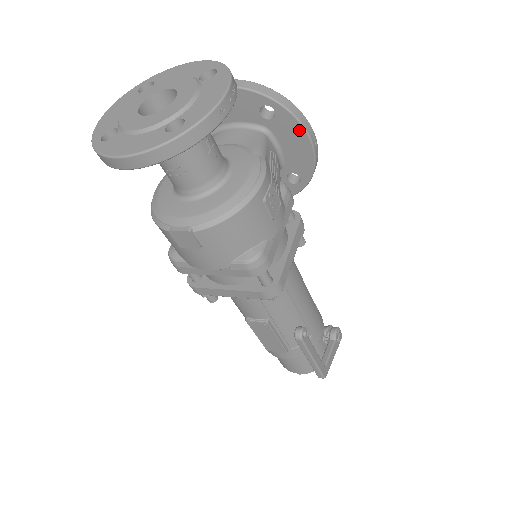
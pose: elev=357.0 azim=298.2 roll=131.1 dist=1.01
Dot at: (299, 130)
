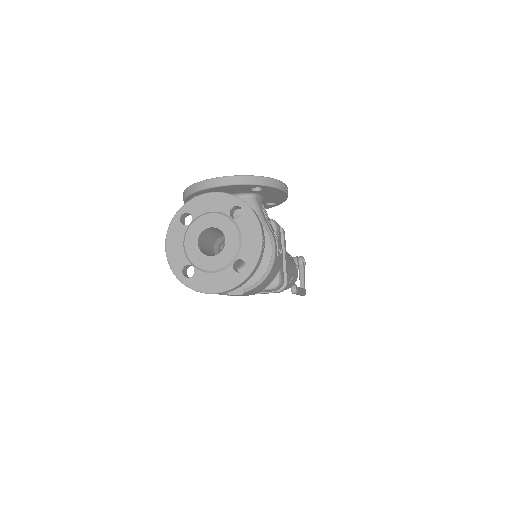
Dot at: (279, 191)
